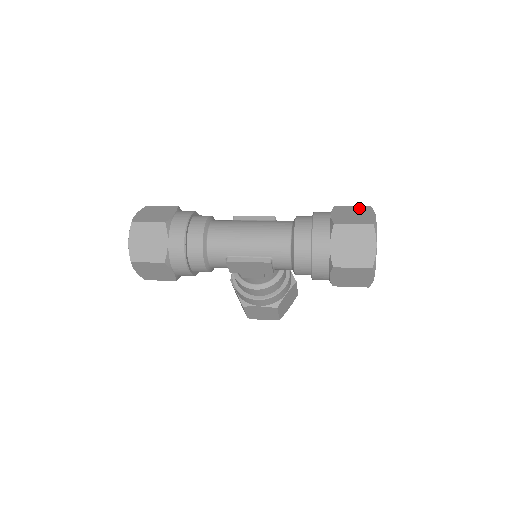
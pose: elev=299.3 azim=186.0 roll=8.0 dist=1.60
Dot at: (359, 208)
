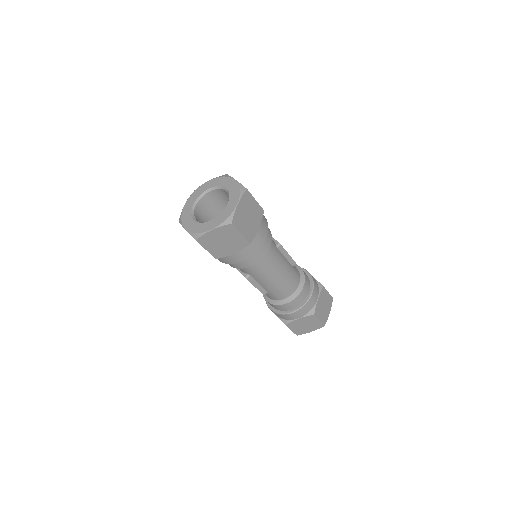
Dot at: (329, 298)
